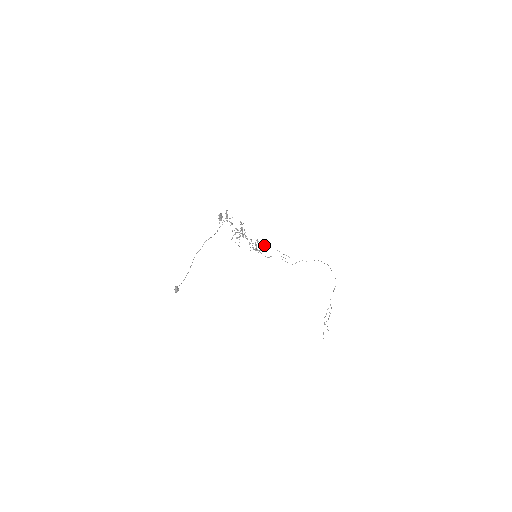
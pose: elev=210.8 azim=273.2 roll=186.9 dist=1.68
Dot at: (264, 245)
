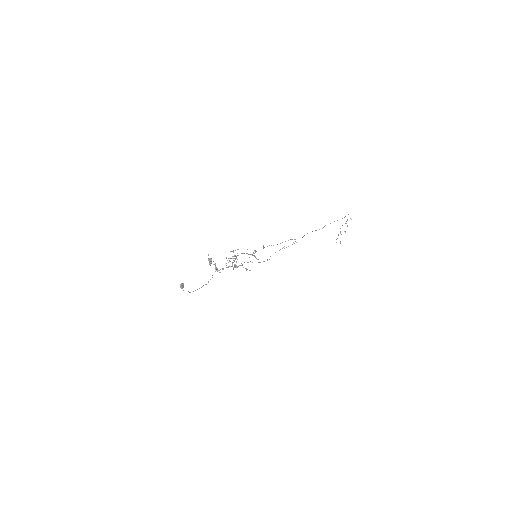
Dot at: occluded
